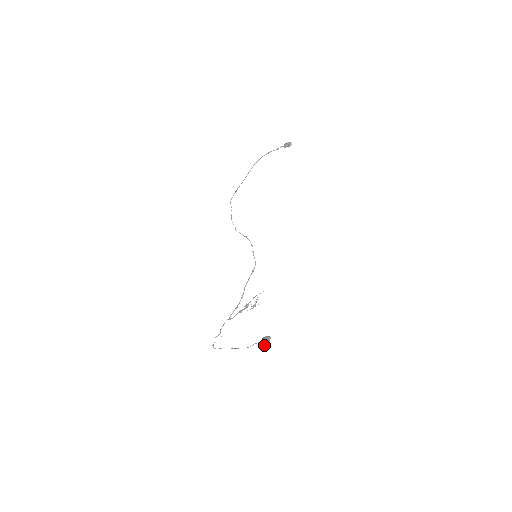
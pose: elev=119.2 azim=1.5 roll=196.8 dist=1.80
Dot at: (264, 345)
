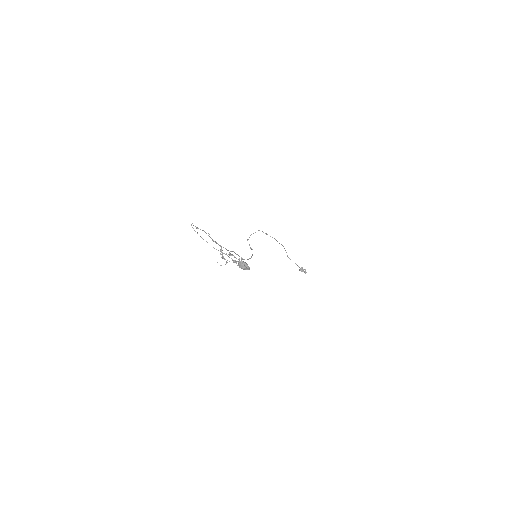
Dot at: (242, 264)
